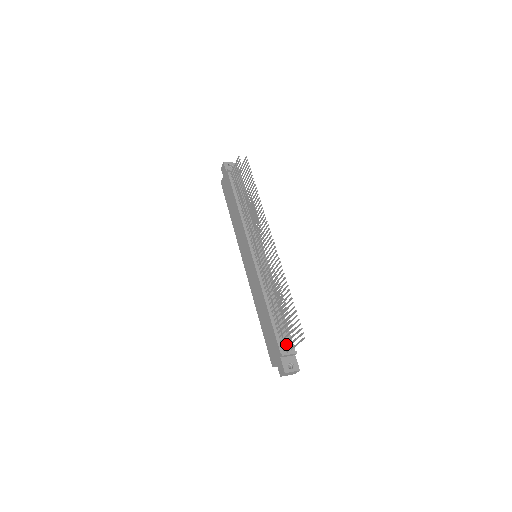
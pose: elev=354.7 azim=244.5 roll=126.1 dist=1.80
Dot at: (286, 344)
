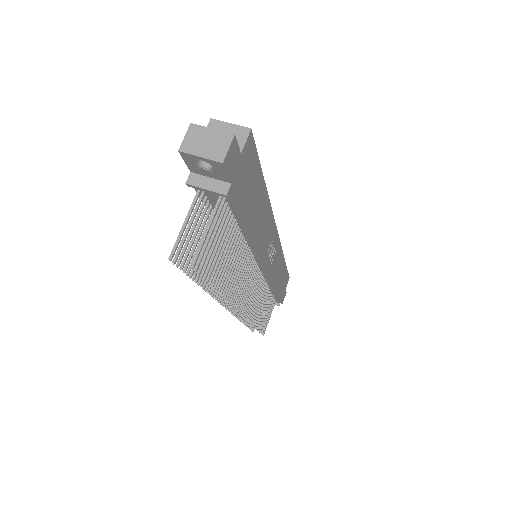
Dot at: occluded
